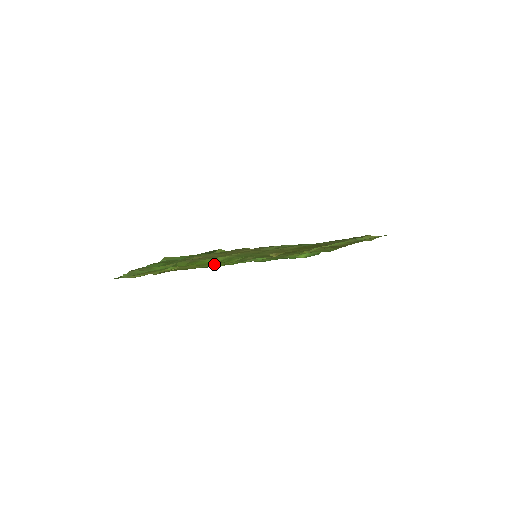
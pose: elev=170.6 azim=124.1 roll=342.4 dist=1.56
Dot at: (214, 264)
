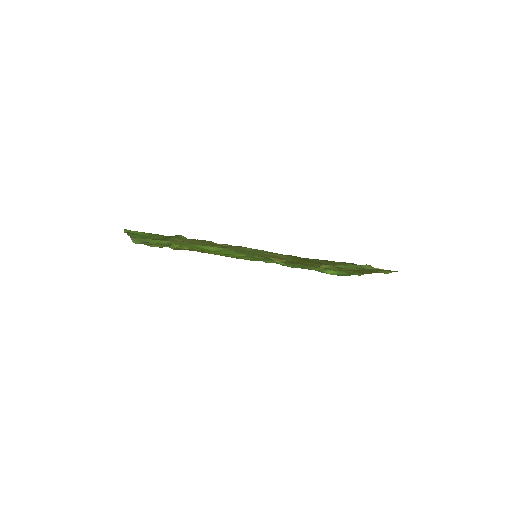
Dot at: (220, 253)
